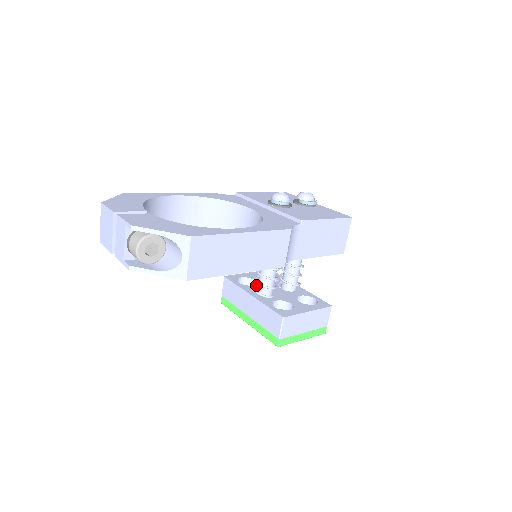
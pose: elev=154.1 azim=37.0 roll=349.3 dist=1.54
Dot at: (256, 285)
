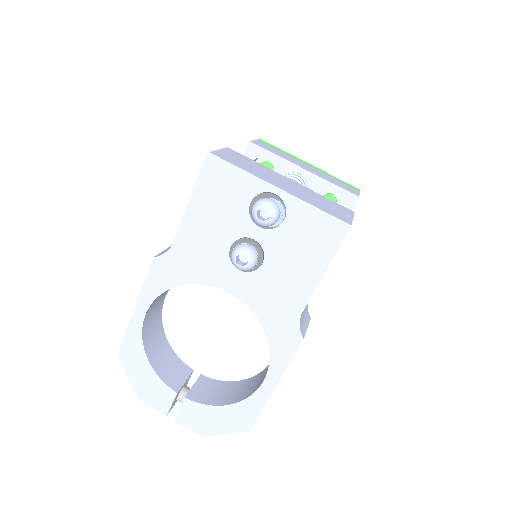
Dot at: occluded
